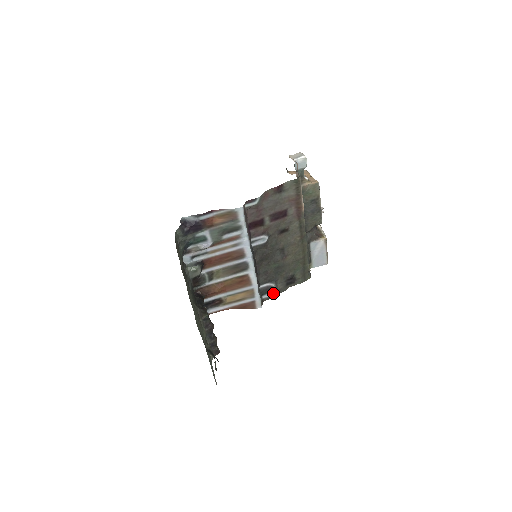
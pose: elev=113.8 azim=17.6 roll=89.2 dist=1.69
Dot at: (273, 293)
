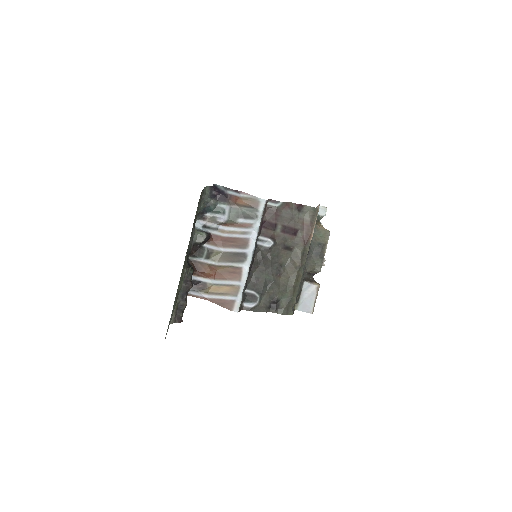
Dot at: (254, 306)
